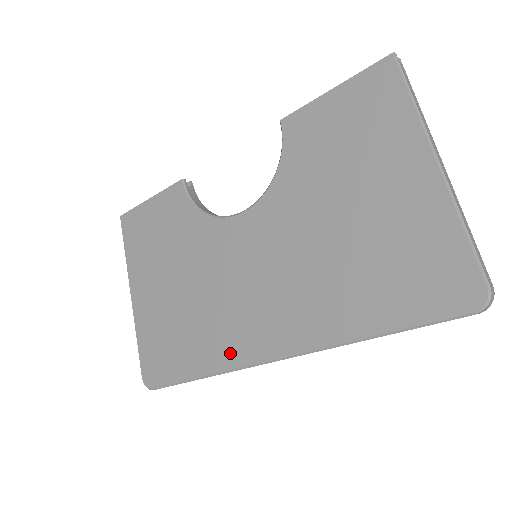
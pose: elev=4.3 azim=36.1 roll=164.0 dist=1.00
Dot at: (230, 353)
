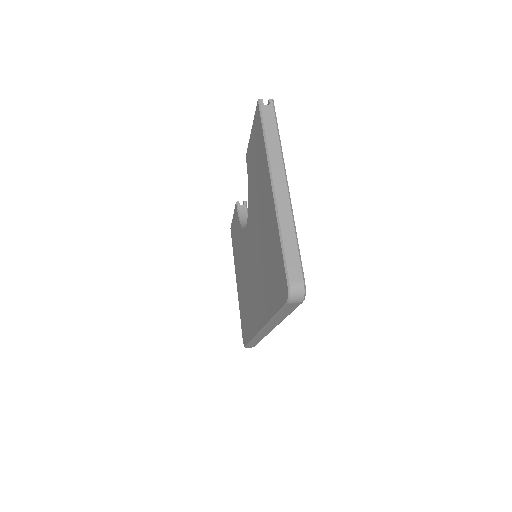
Dot at: (253, 325)
